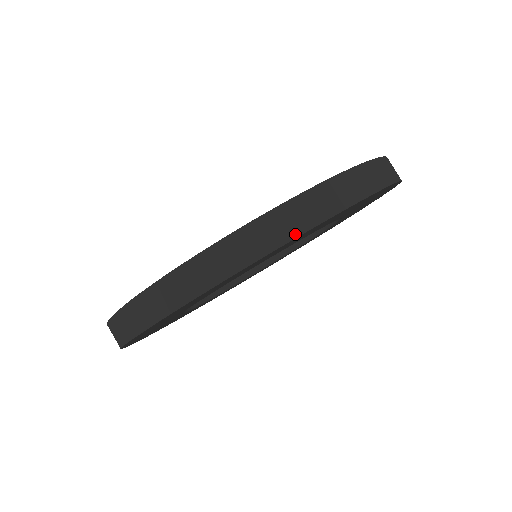
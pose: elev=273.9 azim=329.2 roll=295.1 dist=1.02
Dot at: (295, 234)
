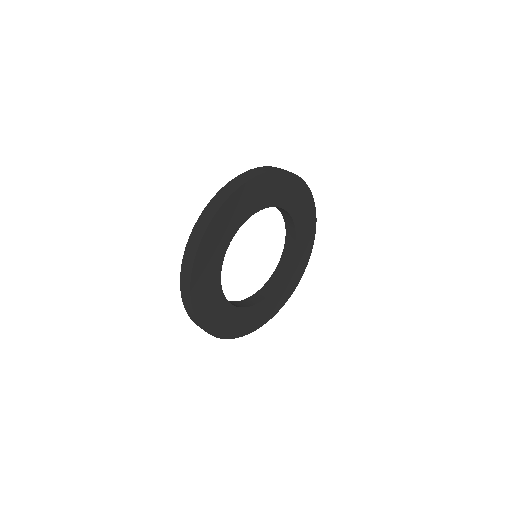
Dot at: (221, 204)
